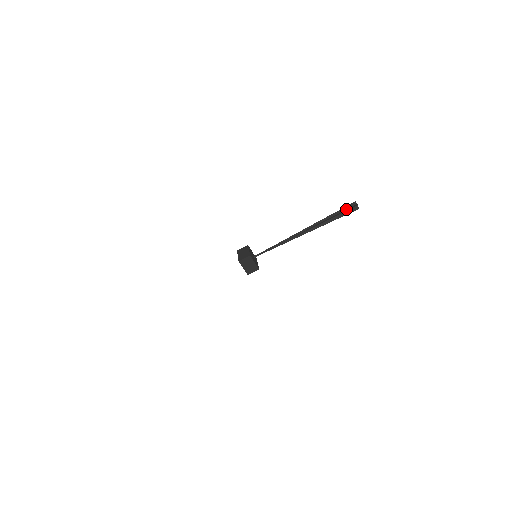
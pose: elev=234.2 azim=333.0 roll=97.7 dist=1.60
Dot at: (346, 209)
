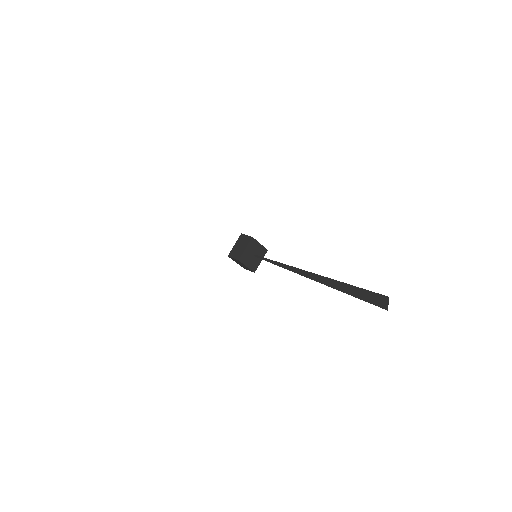
Dot at: (371, 295)
